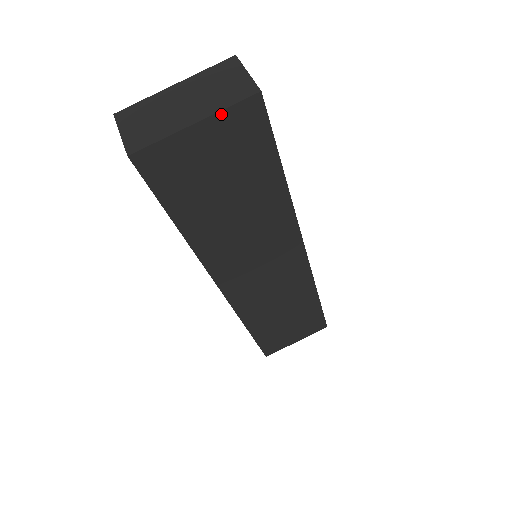
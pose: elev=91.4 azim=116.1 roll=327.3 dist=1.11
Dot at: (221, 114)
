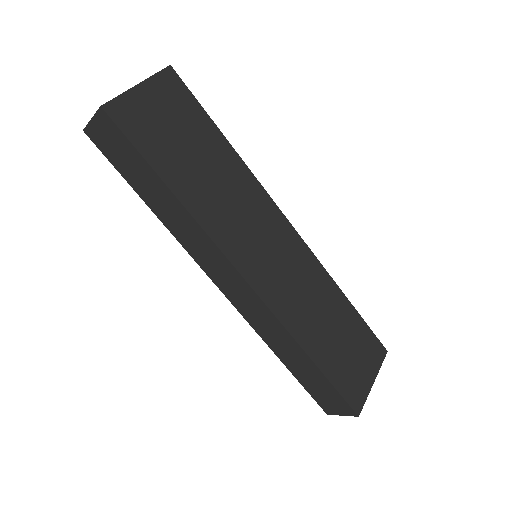
Dot at: (152, 79)
